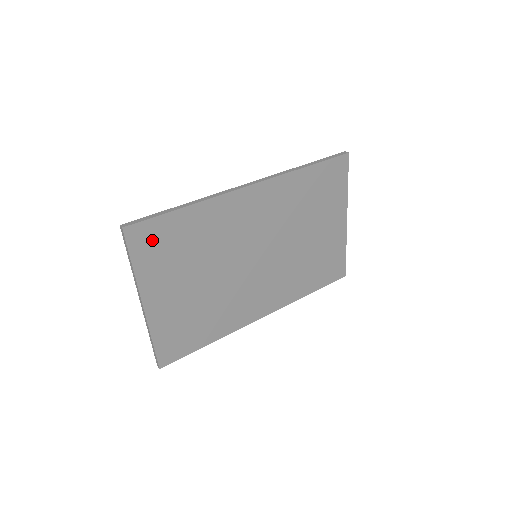
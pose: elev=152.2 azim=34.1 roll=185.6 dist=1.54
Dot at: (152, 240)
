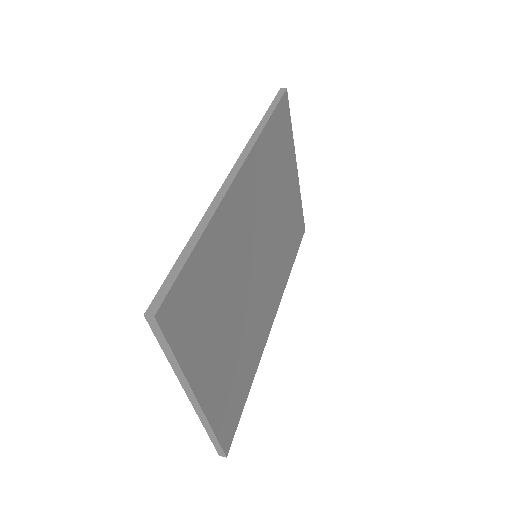
Dot at: (184, 308)
